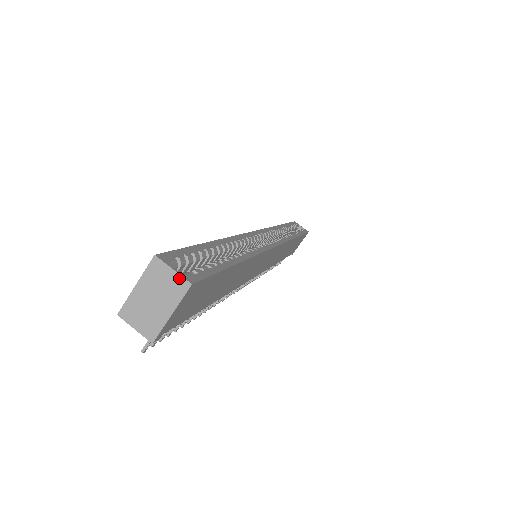
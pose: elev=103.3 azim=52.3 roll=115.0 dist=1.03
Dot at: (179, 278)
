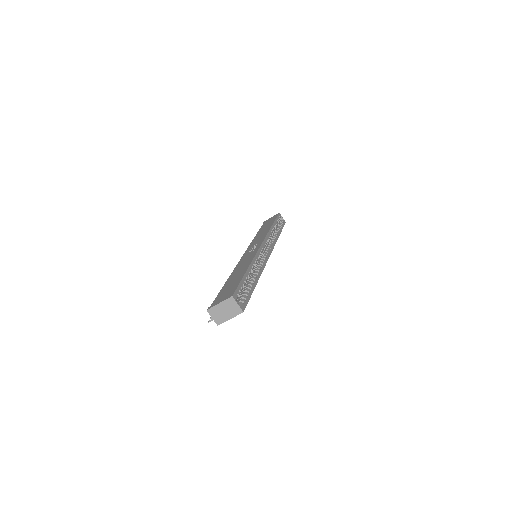
Dot at: (239, 308)
